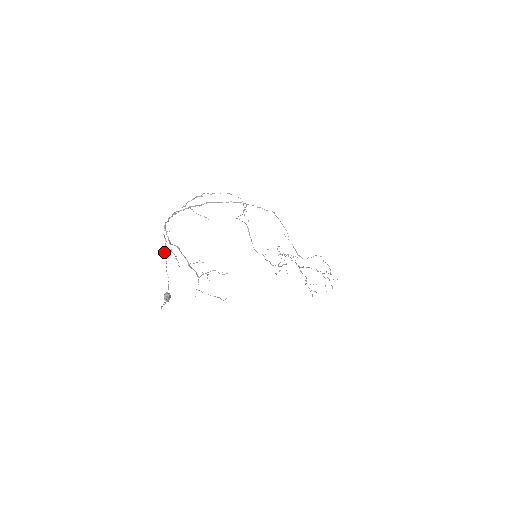
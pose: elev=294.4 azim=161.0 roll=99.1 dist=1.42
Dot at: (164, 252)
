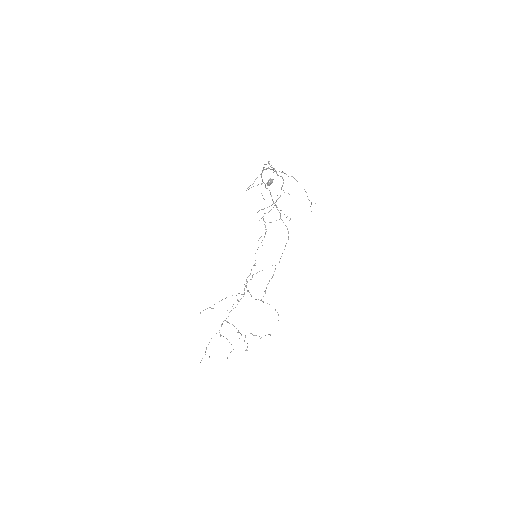
Dot at: (264, 169)
